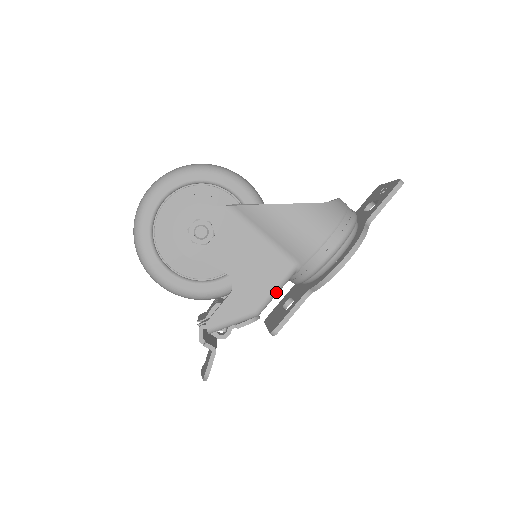
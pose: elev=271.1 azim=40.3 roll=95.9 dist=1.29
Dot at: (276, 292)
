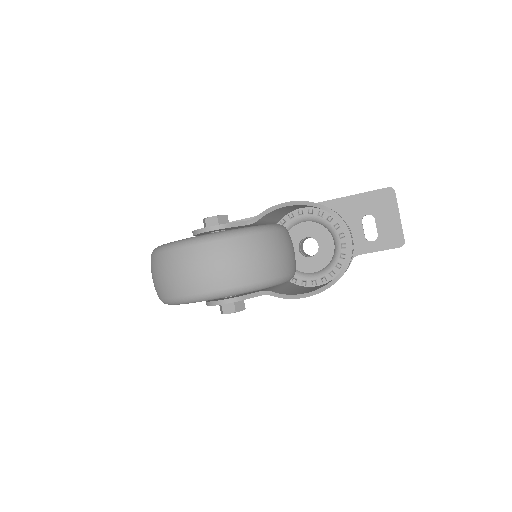
Dot at: occluded
